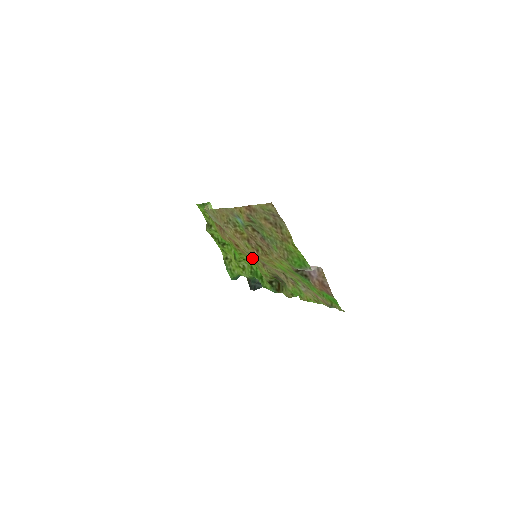
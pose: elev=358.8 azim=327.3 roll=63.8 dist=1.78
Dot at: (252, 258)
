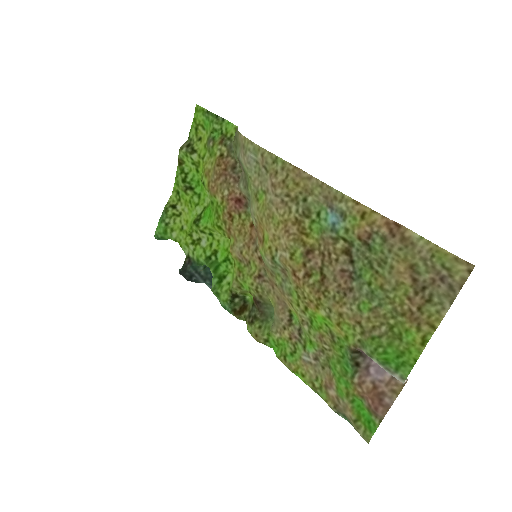
Dot at: (246, 253)
